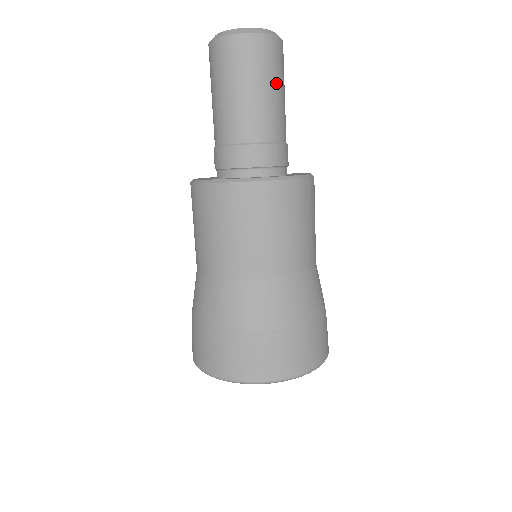
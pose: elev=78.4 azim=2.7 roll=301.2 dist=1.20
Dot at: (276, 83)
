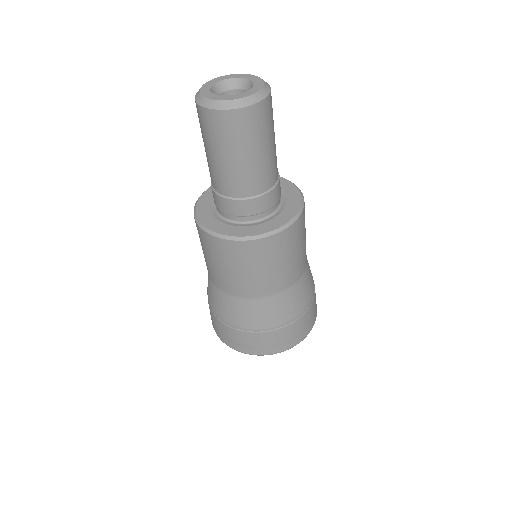
Dot at: (273, 134)
